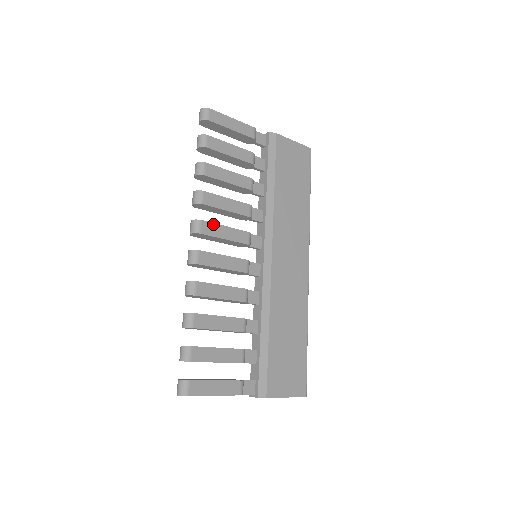
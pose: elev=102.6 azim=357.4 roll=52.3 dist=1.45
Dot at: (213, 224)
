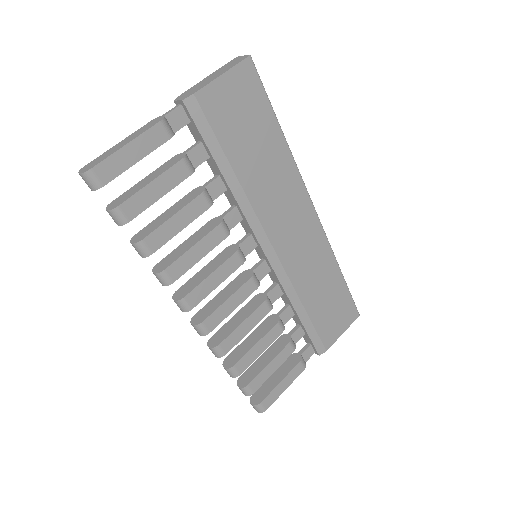
Dot at: (197, 287)
